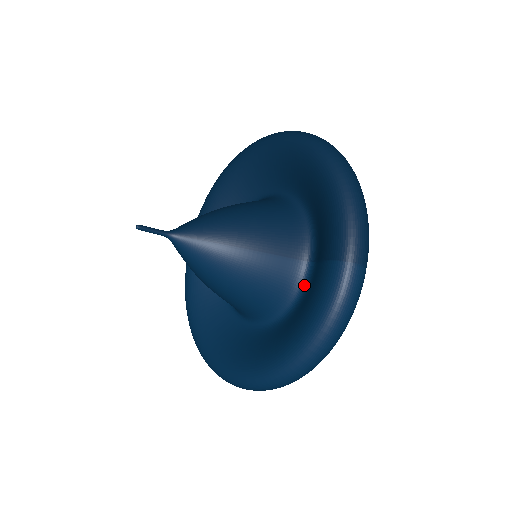
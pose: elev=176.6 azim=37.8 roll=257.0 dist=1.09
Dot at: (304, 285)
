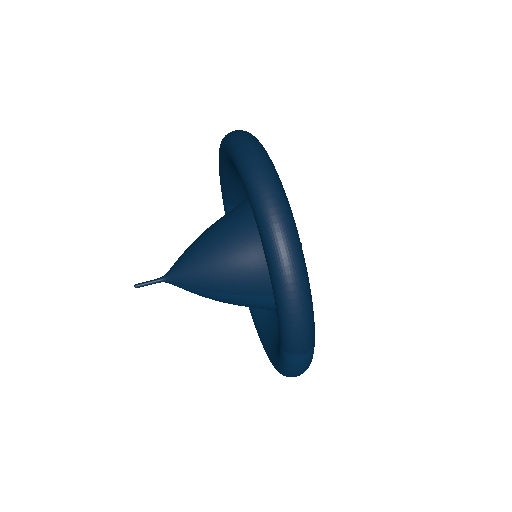
Dot at: occluded
